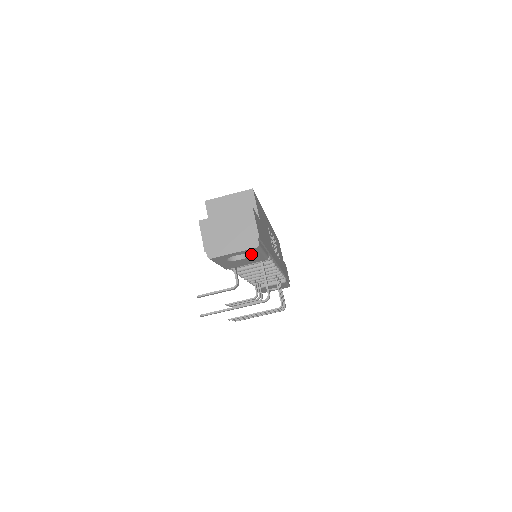
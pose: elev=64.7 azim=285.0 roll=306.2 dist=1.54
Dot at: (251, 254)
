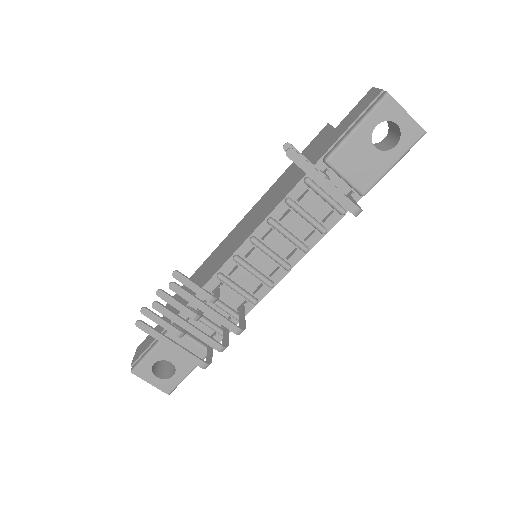
Dot at: (396, 146)
